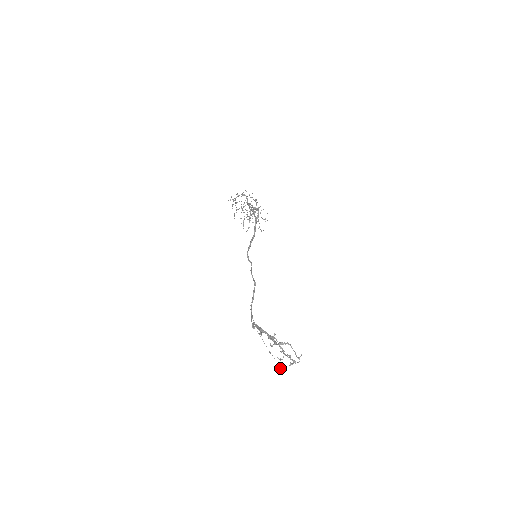
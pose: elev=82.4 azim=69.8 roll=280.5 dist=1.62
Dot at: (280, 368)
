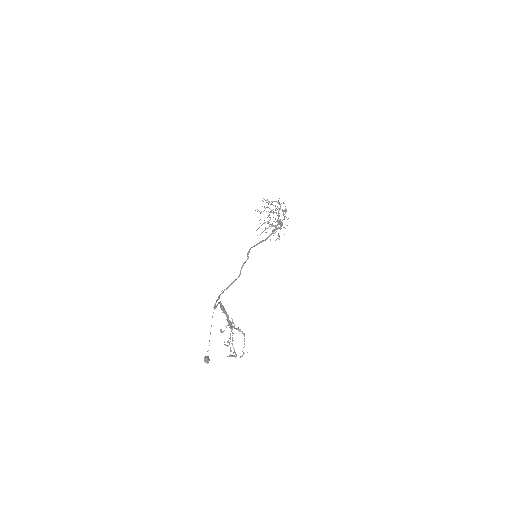
Dot at: (207, 360)
